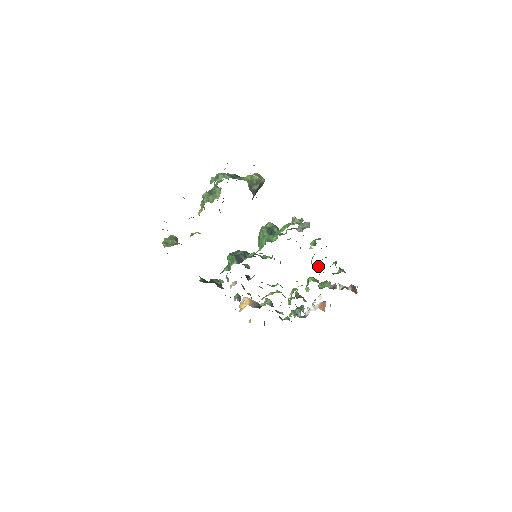
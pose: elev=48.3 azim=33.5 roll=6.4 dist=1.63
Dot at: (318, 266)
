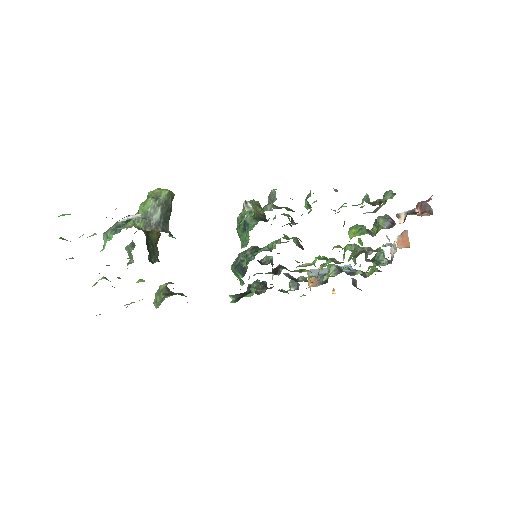
Dot at: occluded
